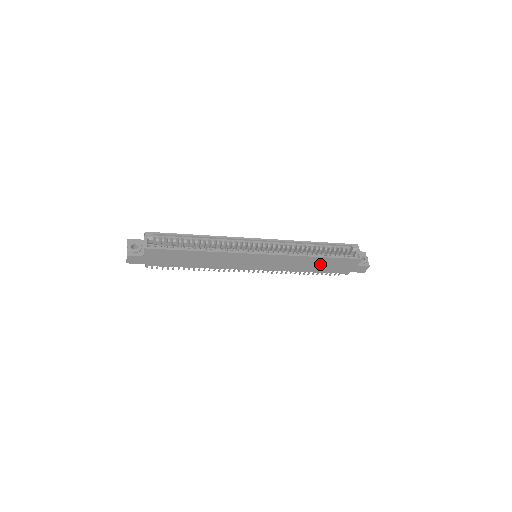
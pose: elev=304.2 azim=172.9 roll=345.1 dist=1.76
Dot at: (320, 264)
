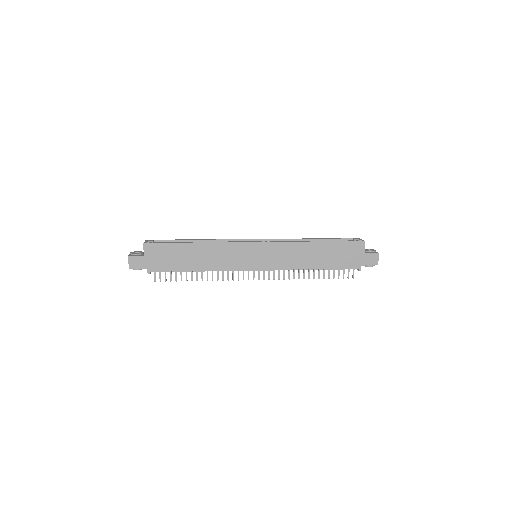
Dot at: (323, 254)
